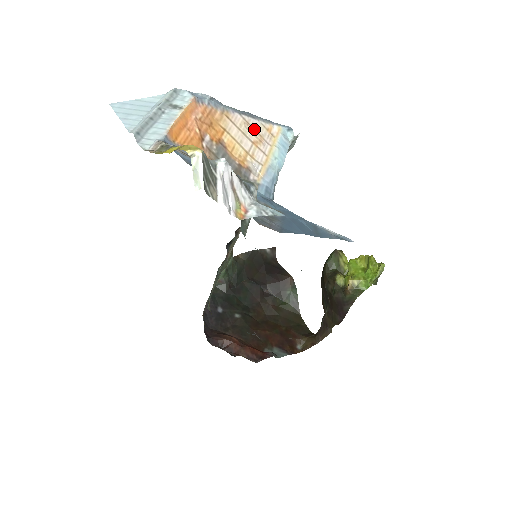
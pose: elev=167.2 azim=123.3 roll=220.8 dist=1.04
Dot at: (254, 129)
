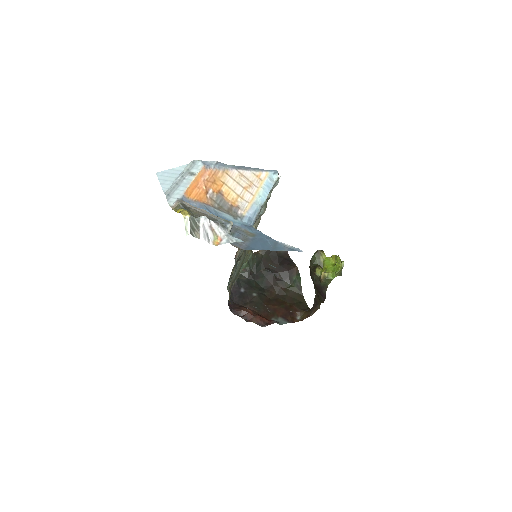
Dot at: (246, 178)
